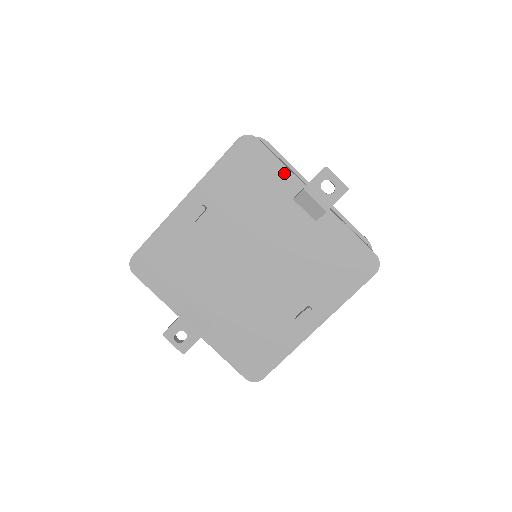
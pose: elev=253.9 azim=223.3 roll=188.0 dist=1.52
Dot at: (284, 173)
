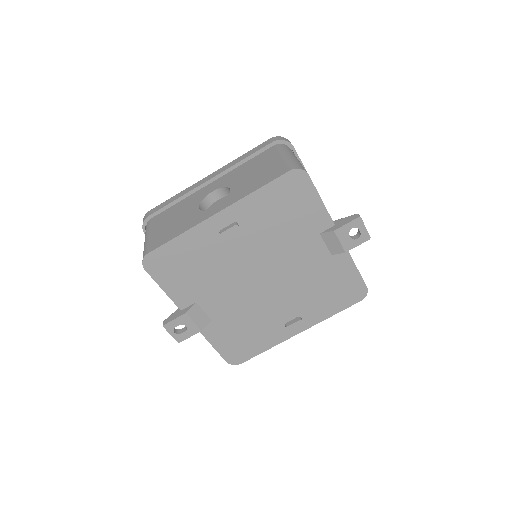
Dot at: (321, 211)
